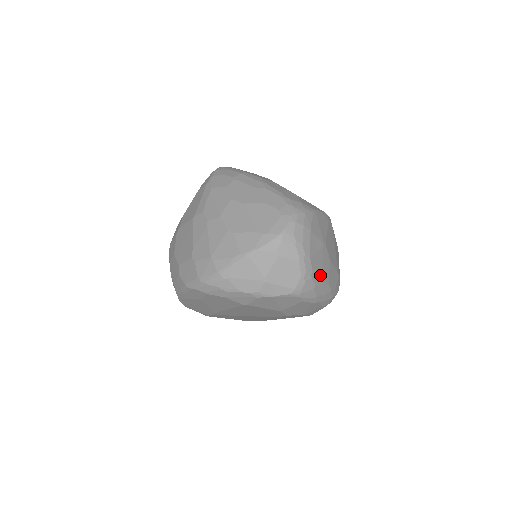
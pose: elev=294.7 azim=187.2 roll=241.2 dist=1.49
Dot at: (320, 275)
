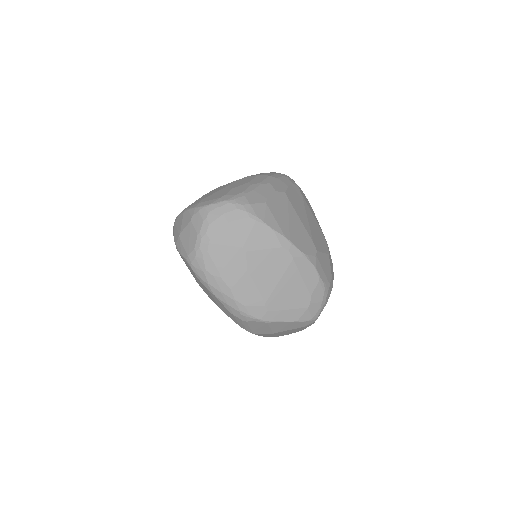
Dot at: (218, 267)
